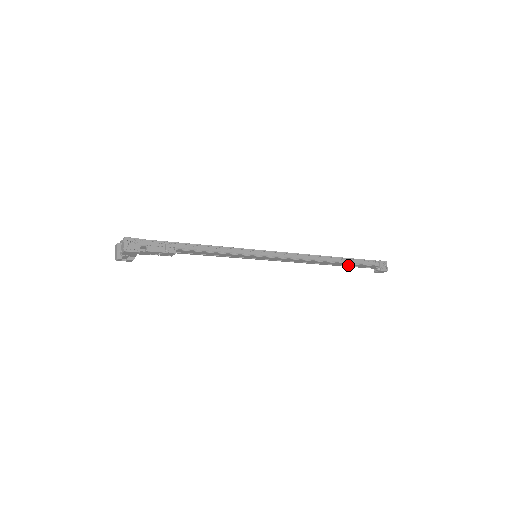
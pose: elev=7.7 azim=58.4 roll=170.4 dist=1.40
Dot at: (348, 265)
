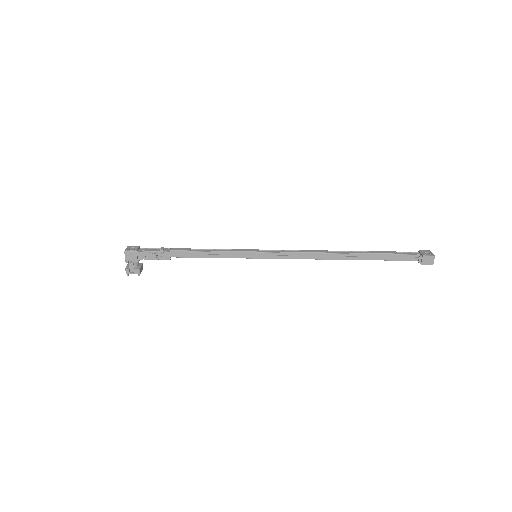
Dot at: (376, 259)
